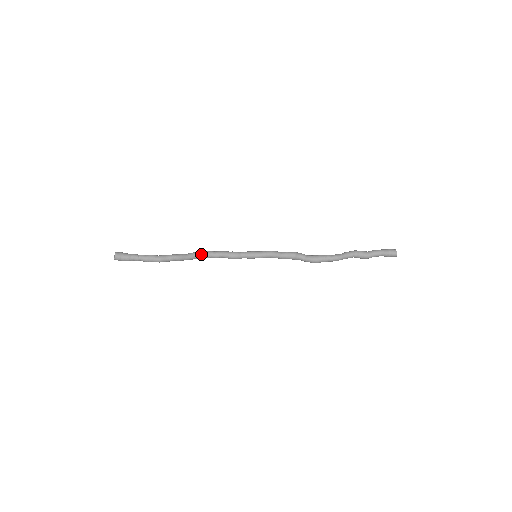
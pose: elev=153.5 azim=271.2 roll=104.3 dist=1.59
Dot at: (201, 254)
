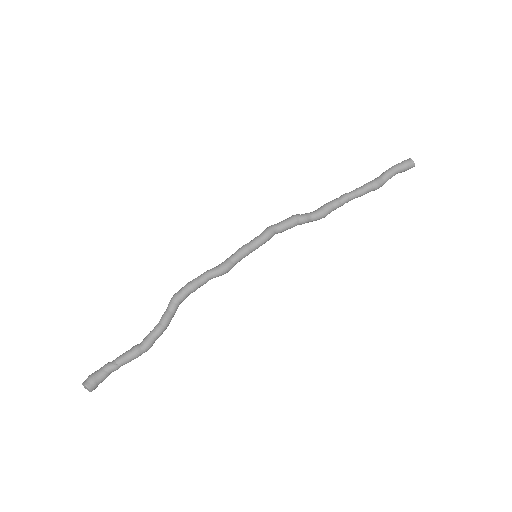
Dot at: (186, 296)
